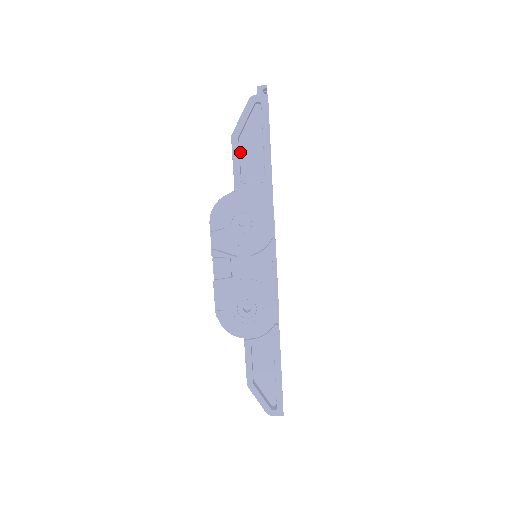
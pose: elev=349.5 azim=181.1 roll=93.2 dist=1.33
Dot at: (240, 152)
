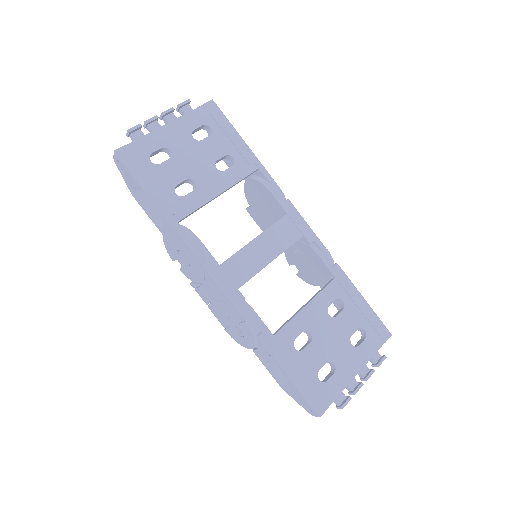
Dot at: (149, 200)
